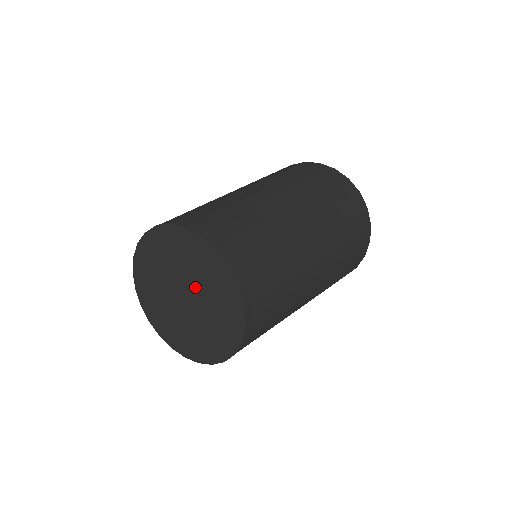
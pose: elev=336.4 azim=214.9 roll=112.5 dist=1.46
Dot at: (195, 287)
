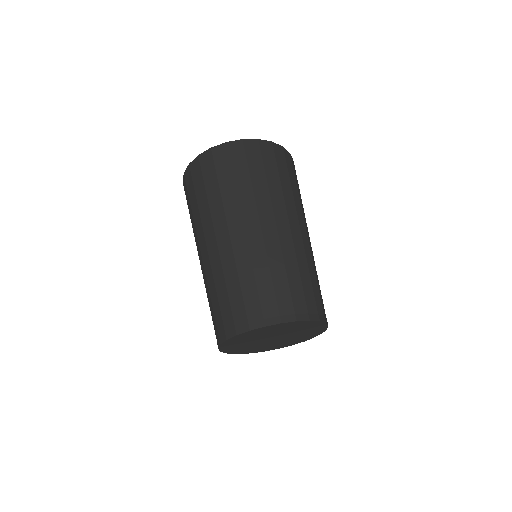
Dot at: (288, 334)
